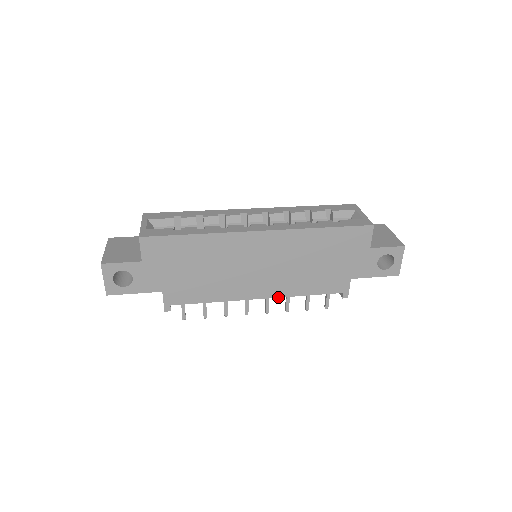
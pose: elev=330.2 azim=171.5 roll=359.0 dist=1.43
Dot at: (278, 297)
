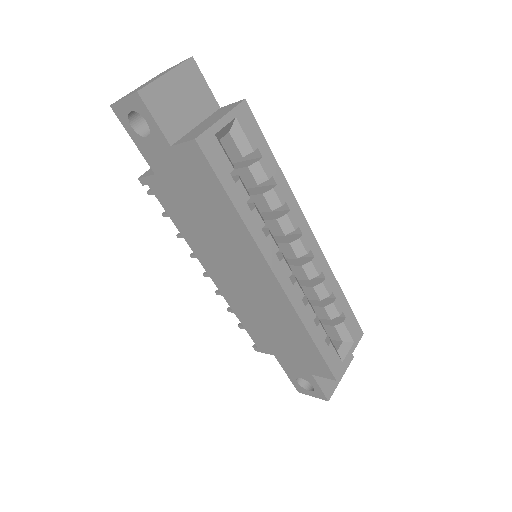
Dot at: (221, 292)
